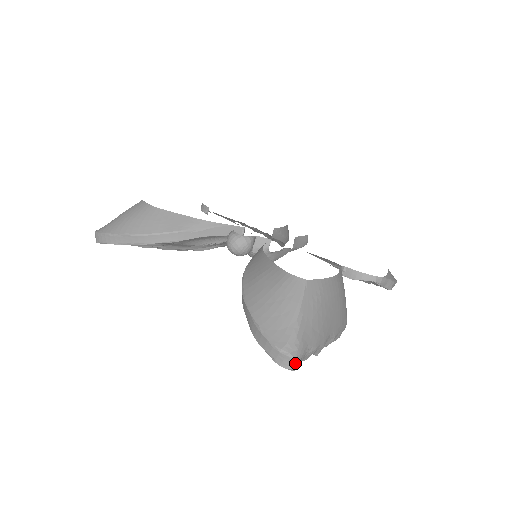
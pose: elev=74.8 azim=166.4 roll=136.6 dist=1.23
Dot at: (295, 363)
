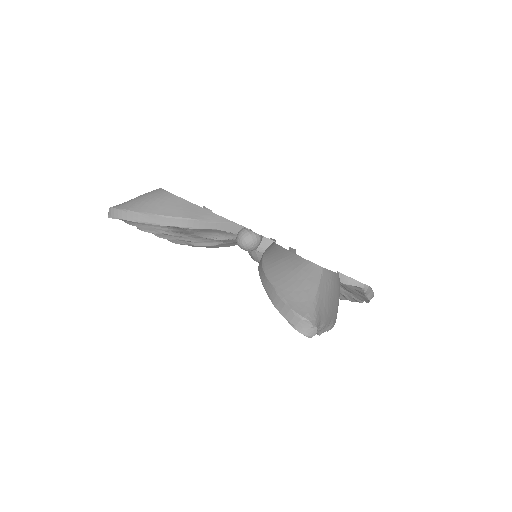
Dot at: (313, 330)
